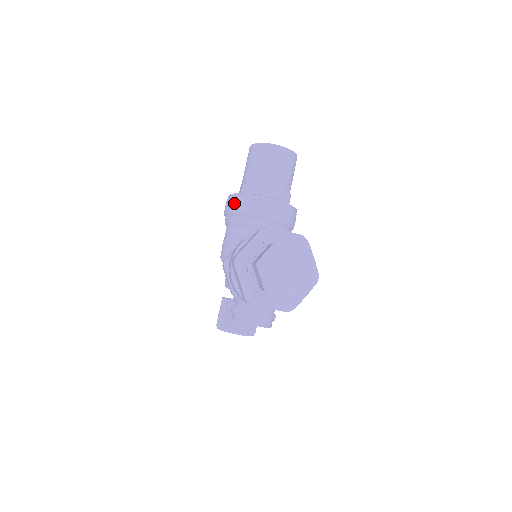
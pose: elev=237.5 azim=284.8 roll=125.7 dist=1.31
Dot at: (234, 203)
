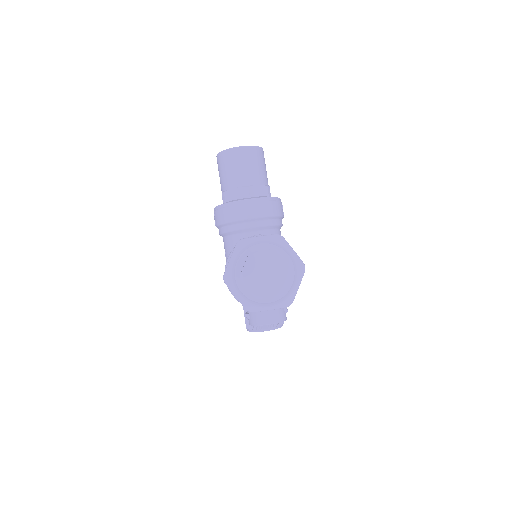
Dot at: (220, 215)
